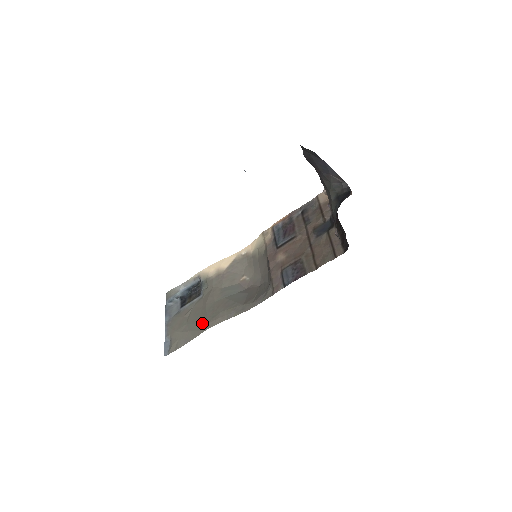
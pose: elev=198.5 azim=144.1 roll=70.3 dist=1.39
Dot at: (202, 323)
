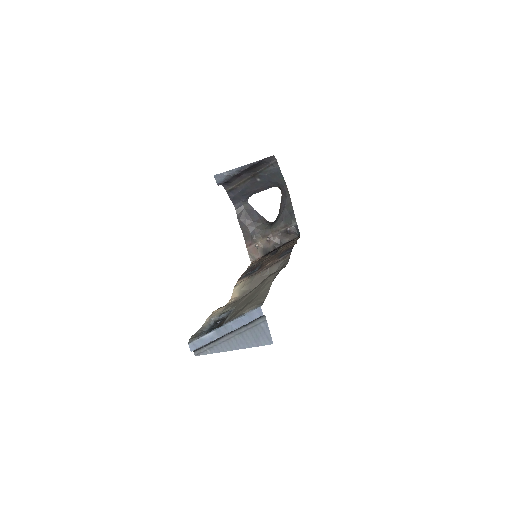
Dot at: (264, 283)
